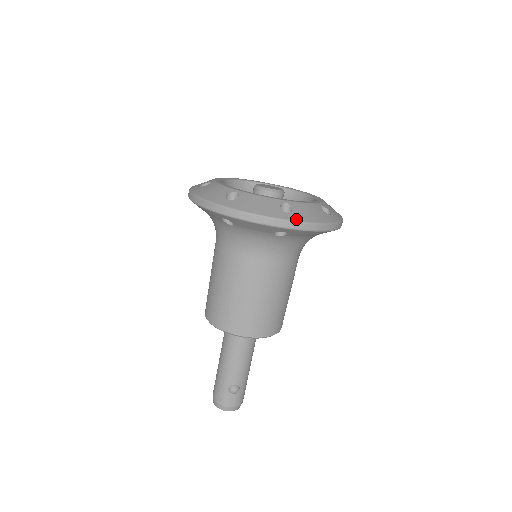
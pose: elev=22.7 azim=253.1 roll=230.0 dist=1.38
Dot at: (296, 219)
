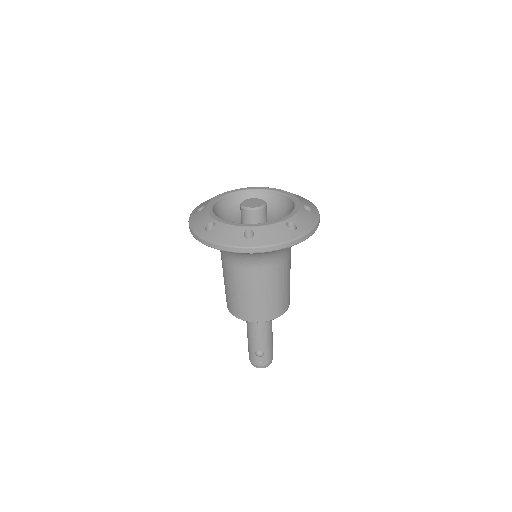
Dot at: (254, 245)
